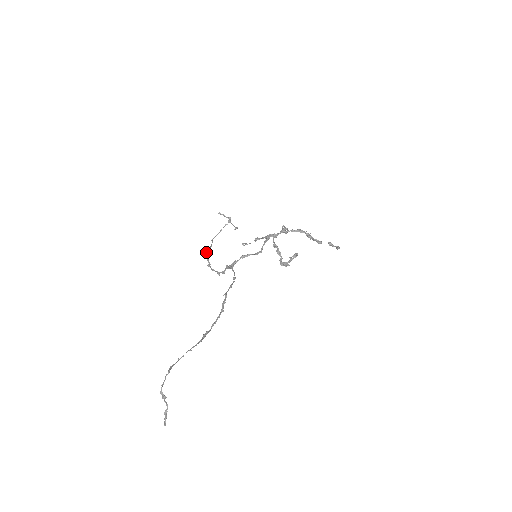
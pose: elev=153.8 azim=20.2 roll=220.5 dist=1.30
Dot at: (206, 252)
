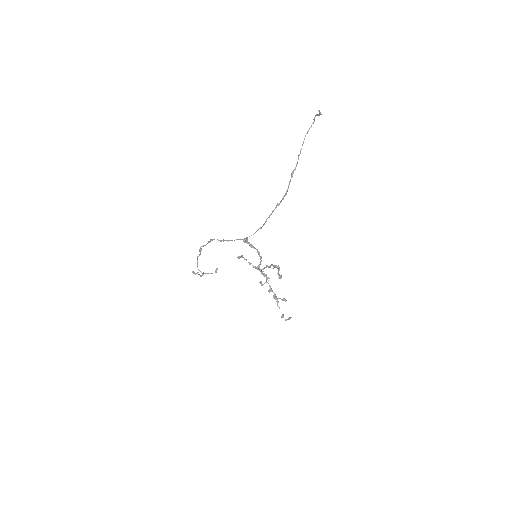
Dot at: (201, 246)
